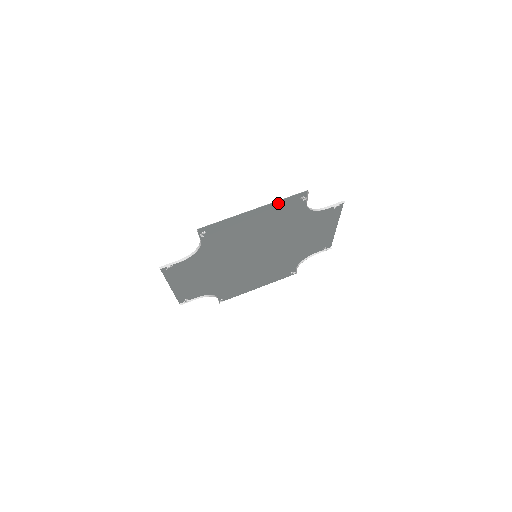
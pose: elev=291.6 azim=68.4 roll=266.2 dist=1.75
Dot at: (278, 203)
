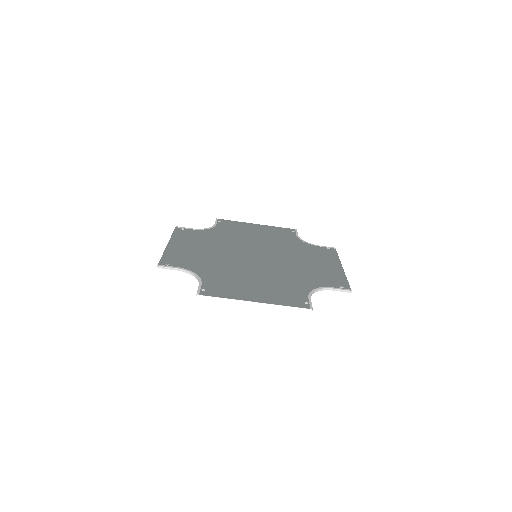
Dot at: (281, 302)
